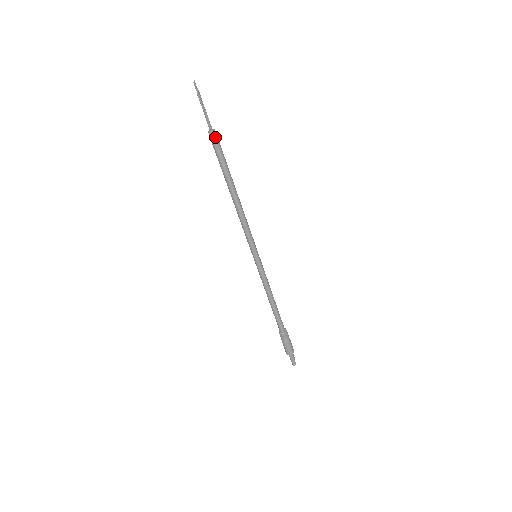
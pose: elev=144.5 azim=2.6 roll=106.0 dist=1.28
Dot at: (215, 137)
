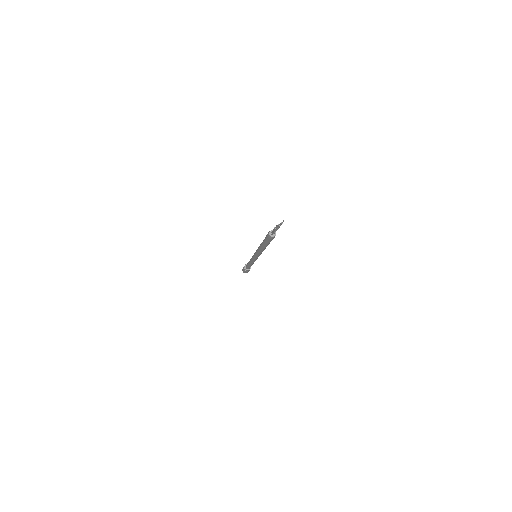
Dot at: (270, 238)
